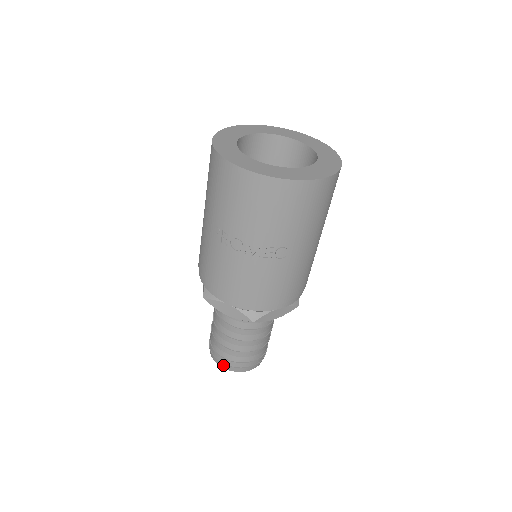
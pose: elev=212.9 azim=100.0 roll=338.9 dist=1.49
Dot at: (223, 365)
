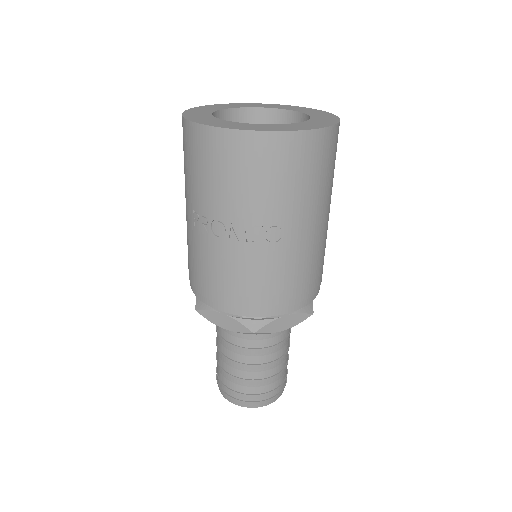
Dot at: (232, 399)
